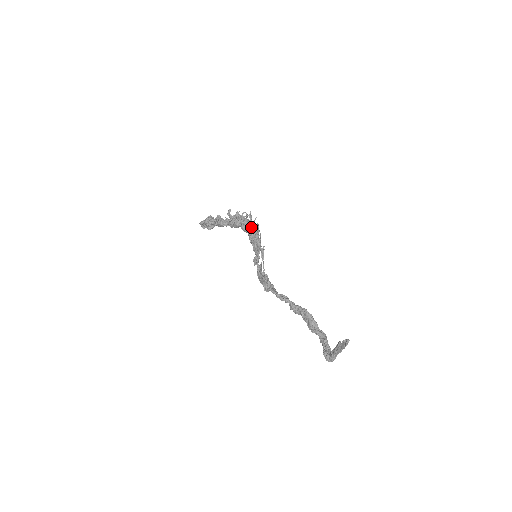
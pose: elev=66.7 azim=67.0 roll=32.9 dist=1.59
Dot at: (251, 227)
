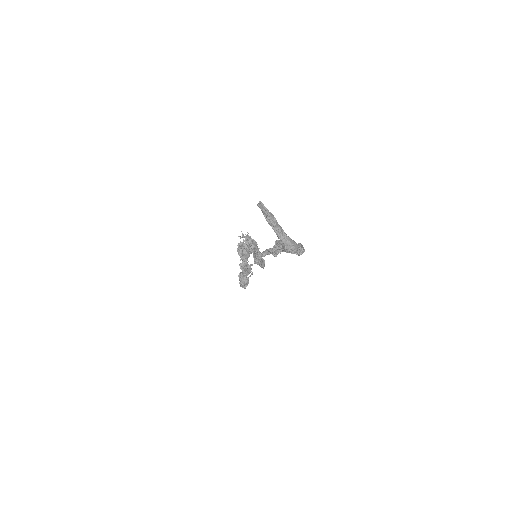
Dot at: occluded
